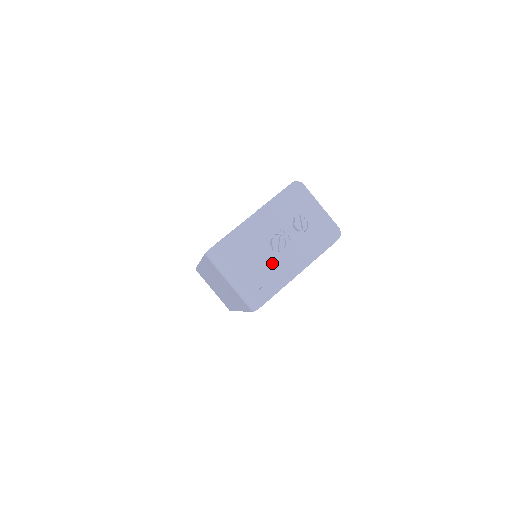
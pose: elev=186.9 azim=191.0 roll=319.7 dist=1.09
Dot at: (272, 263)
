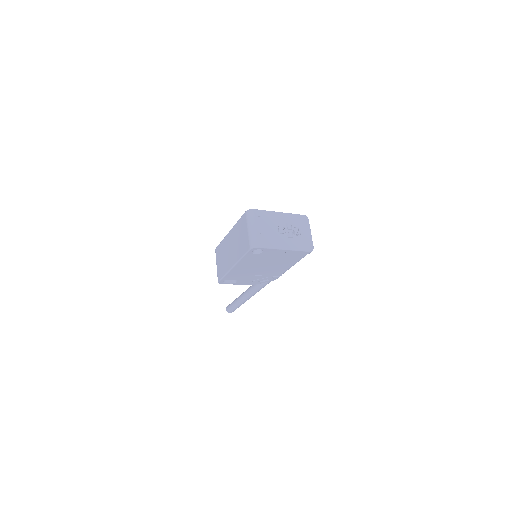
Dot at: (274, 235)
